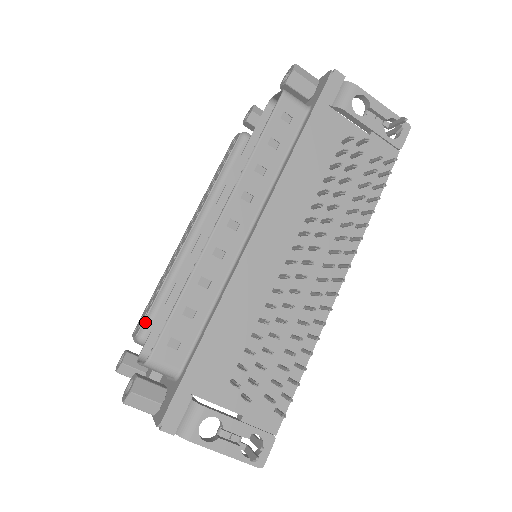
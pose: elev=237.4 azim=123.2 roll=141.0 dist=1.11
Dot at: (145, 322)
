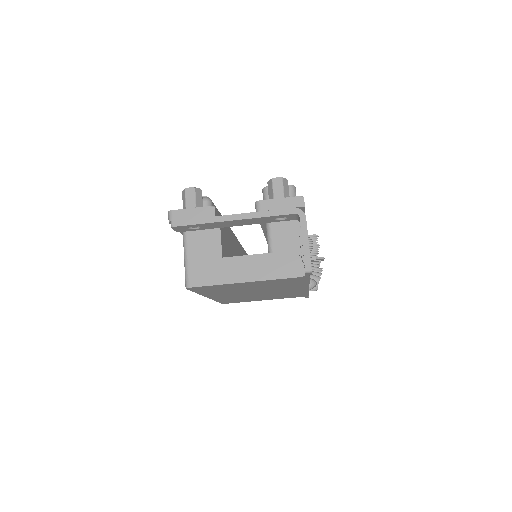
Dot at: occluded
